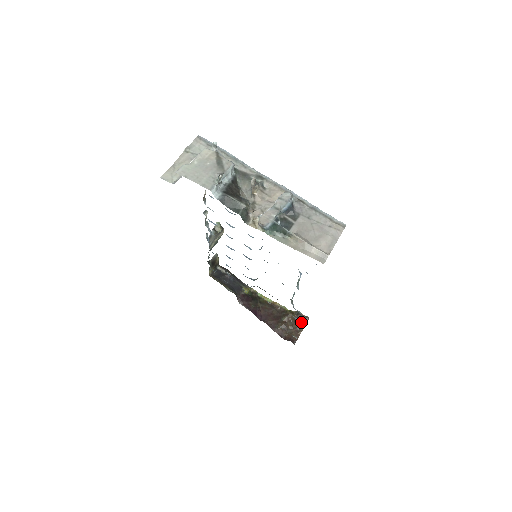
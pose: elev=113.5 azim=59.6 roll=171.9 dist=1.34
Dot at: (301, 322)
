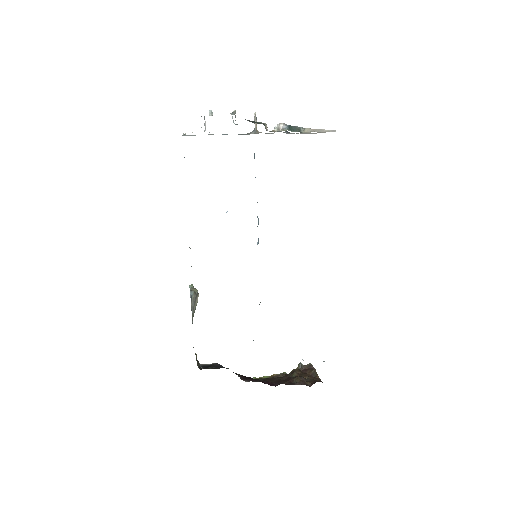
Dot at: (310, 370)
